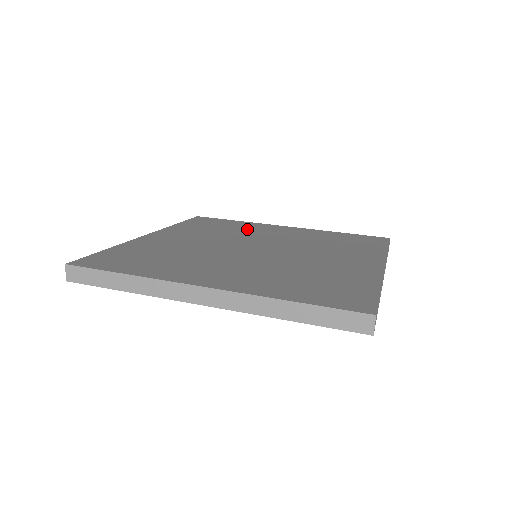
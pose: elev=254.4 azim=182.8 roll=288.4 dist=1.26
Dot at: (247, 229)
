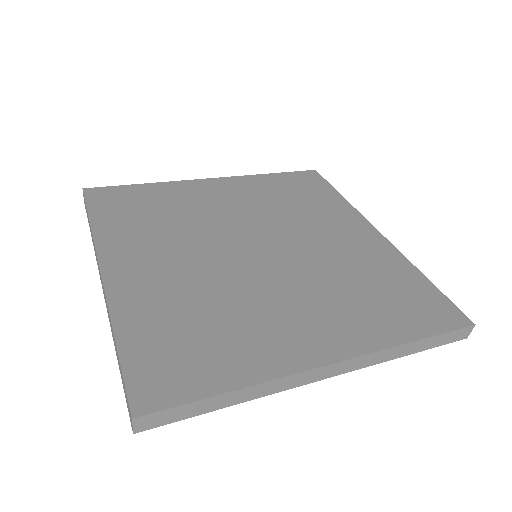
Dot at: (319, 214)
